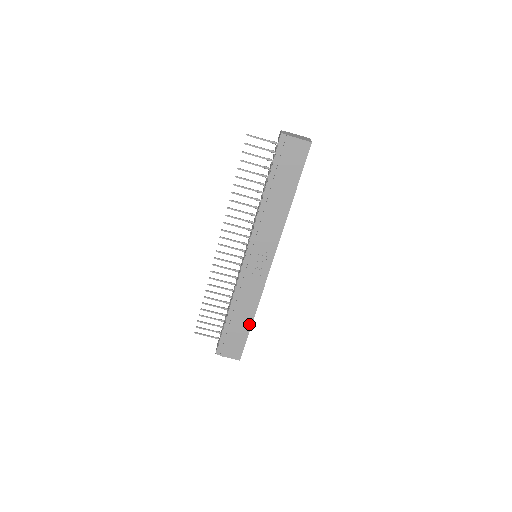
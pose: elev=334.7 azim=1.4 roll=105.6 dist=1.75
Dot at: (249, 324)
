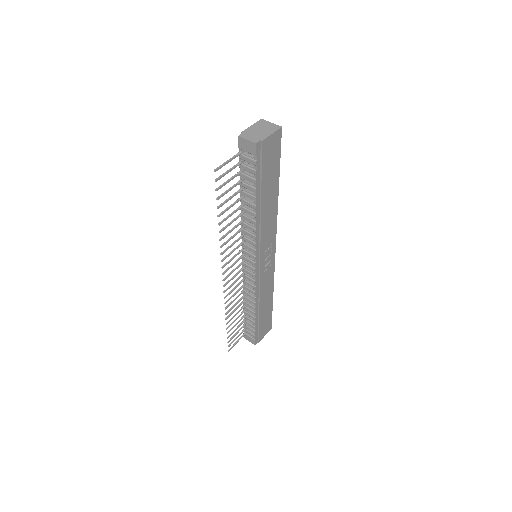
Dot at: (271, 303)
